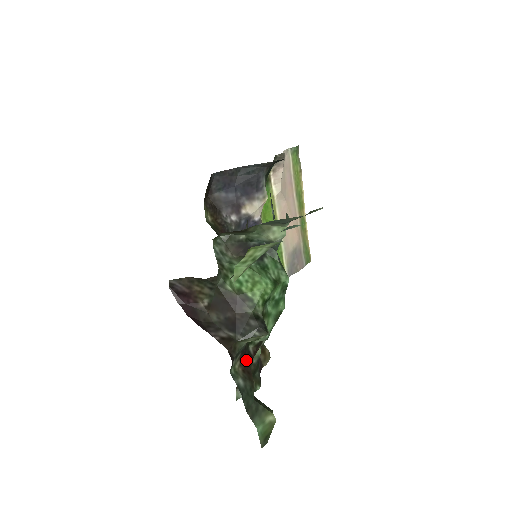
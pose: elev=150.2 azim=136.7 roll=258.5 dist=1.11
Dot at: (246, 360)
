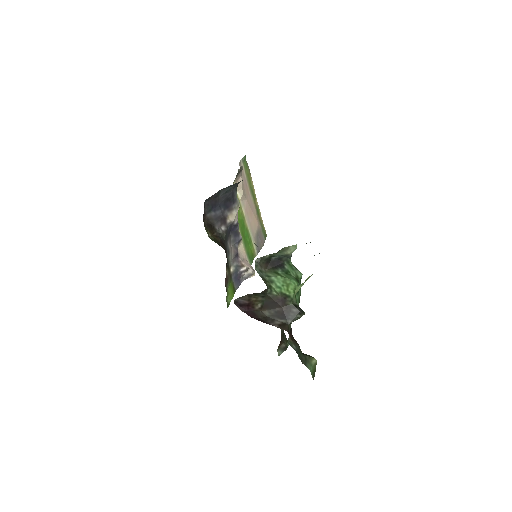
Dot at: (290, 332)
